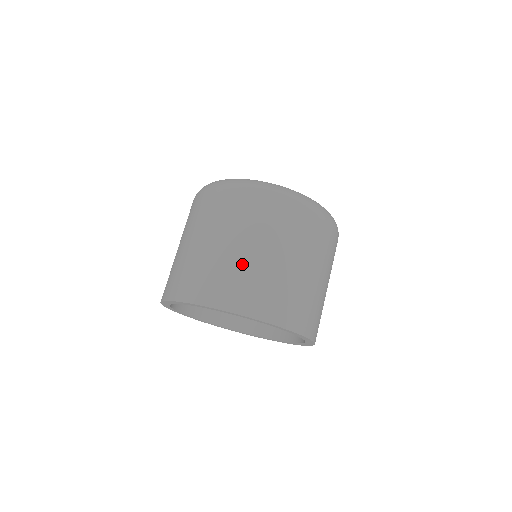
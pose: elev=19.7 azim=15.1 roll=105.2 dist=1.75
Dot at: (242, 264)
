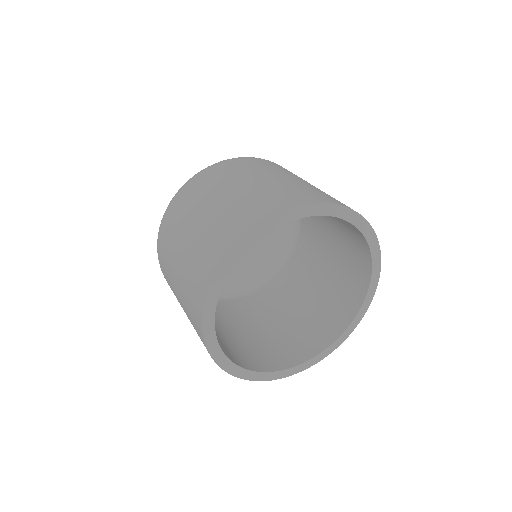
Dot at: (255, 190)
